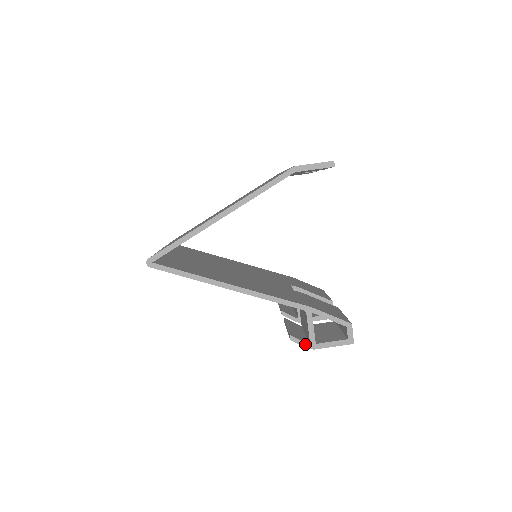
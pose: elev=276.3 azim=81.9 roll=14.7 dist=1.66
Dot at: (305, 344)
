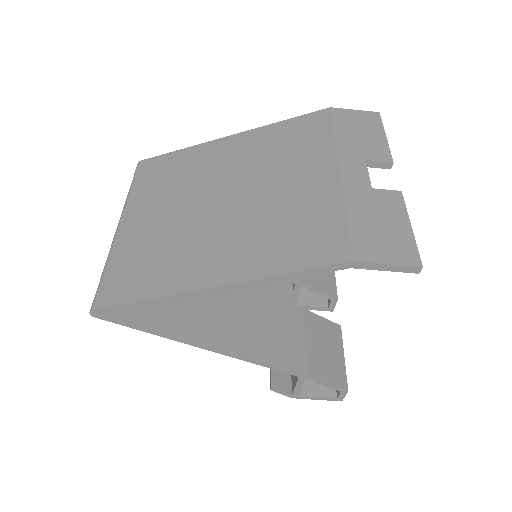
Dot at: (286, 394)
